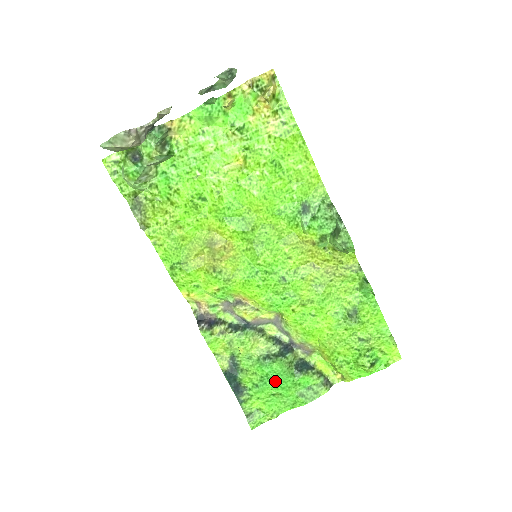
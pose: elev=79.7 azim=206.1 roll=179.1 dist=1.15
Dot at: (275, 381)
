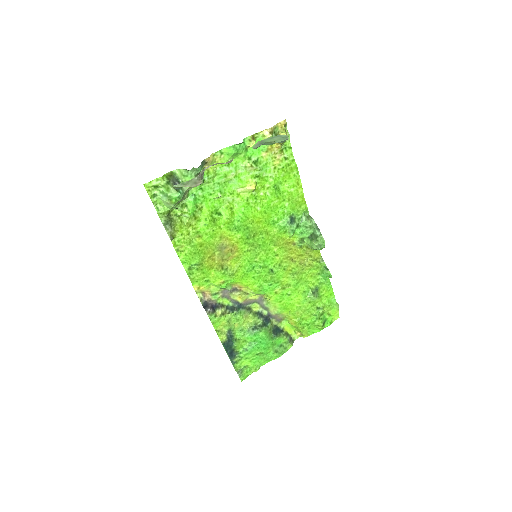
Dot at: (260, 344)
